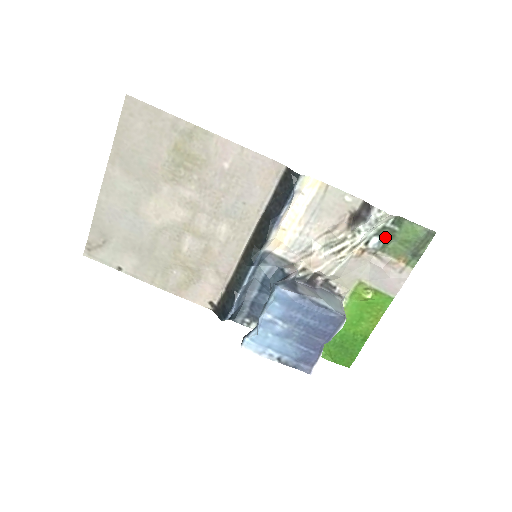
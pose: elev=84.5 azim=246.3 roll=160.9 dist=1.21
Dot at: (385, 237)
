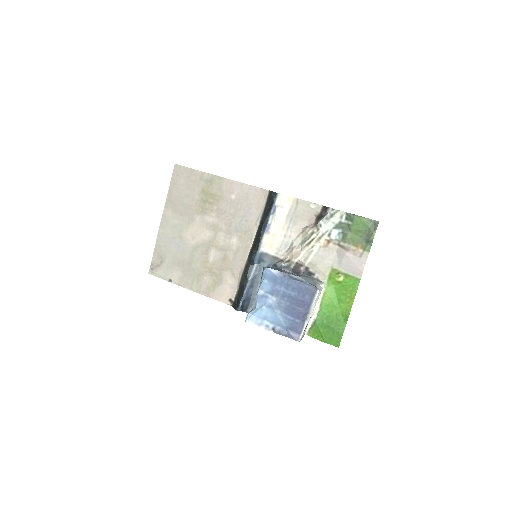
Dot at: (342, 230)
